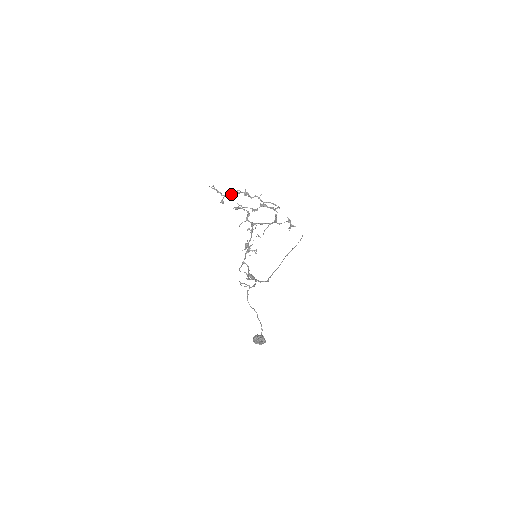
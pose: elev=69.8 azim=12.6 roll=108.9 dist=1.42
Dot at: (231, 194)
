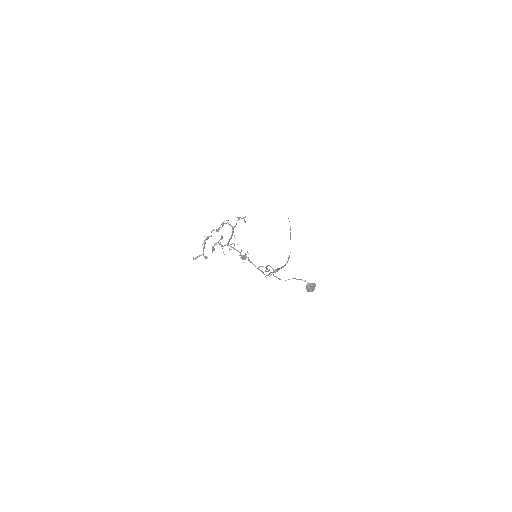
Dot at: (204, 248)
